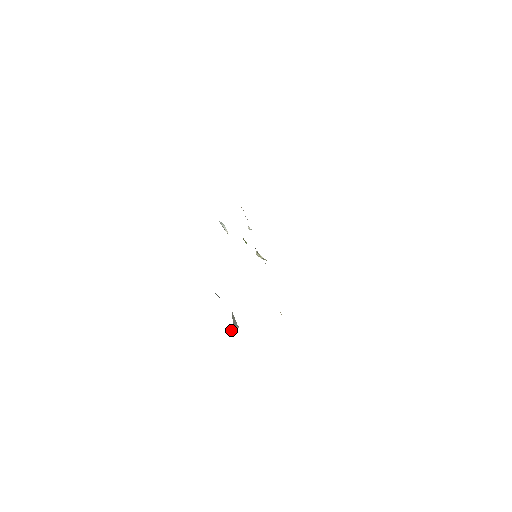
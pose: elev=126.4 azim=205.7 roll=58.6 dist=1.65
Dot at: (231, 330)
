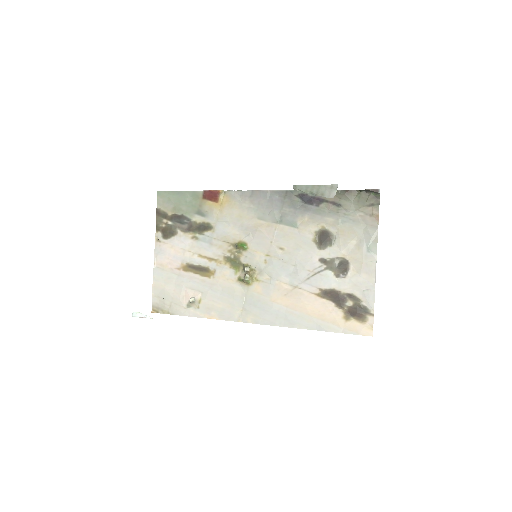
Dot at: (337, 185)
